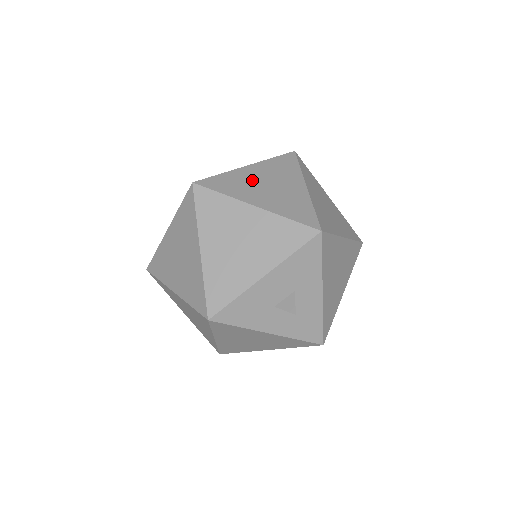
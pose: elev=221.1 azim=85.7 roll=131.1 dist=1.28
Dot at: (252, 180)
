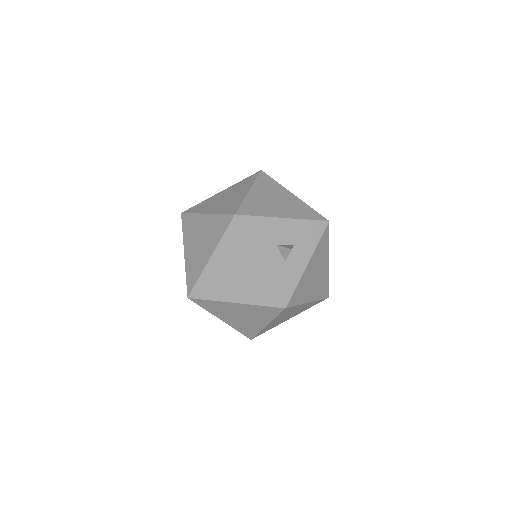
Dot at: occluded
